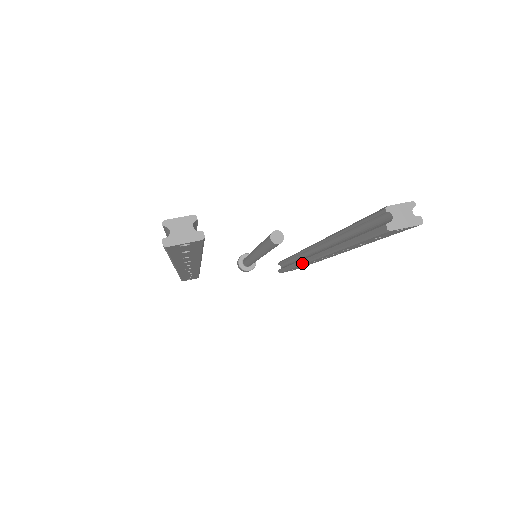
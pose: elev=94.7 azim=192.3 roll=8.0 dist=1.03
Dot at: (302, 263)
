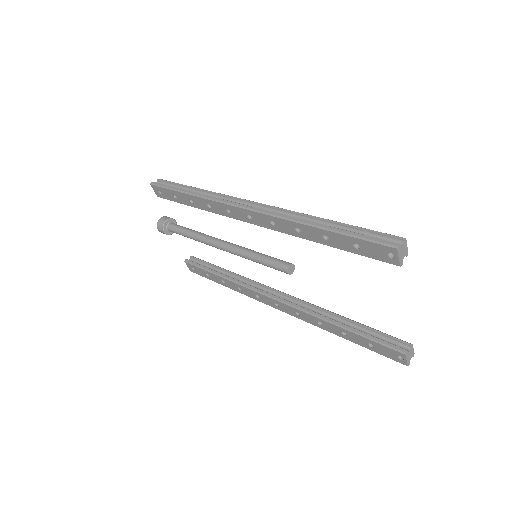
Dot at: (250, 288)
